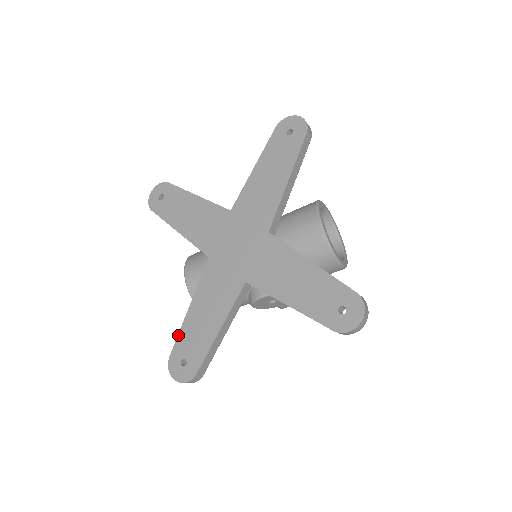
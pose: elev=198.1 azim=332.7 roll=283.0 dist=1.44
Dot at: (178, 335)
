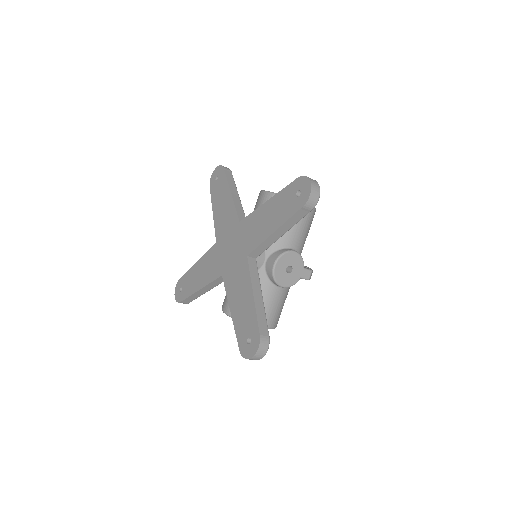
Dot at: (235, 333)
